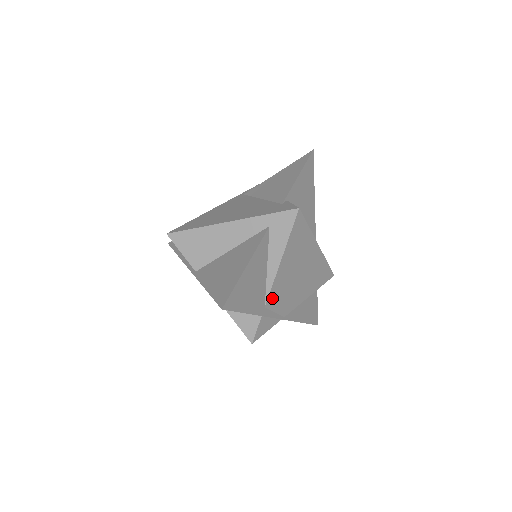
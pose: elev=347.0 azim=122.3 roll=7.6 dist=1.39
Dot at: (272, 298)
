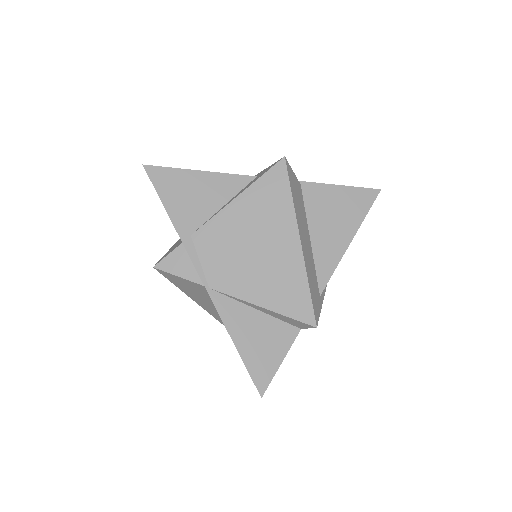
Dot at: (205, 236)
